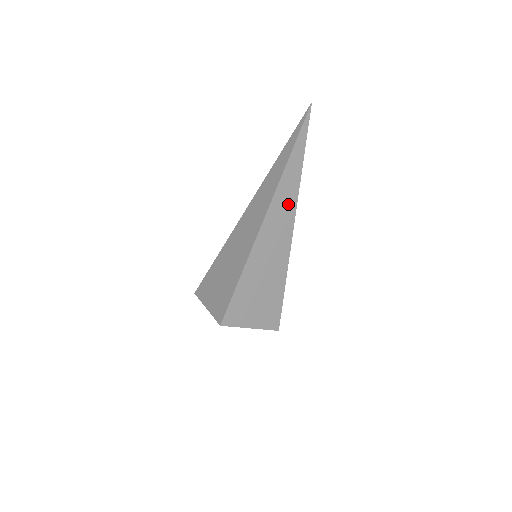
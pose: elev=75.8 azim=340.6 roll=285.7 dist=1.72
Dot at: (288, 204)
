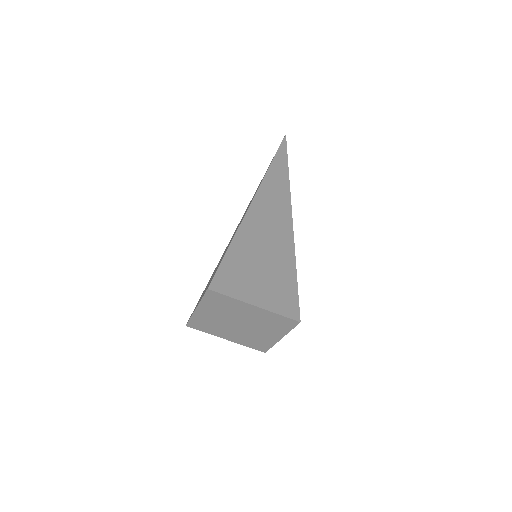
Dot at: (280, 194)
